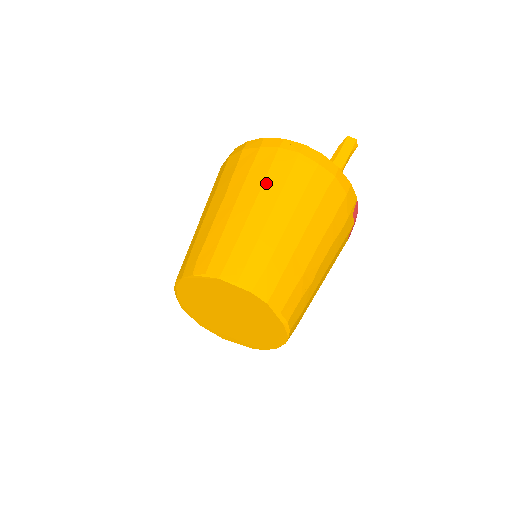
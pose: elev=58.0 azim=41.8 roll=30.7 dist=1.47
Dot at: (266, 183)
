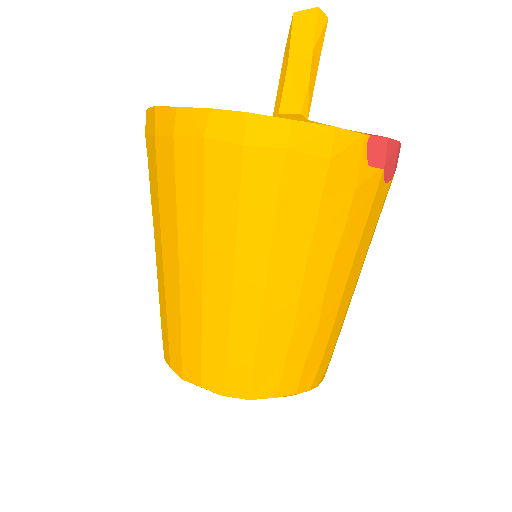
Dot at: (180, 219)
